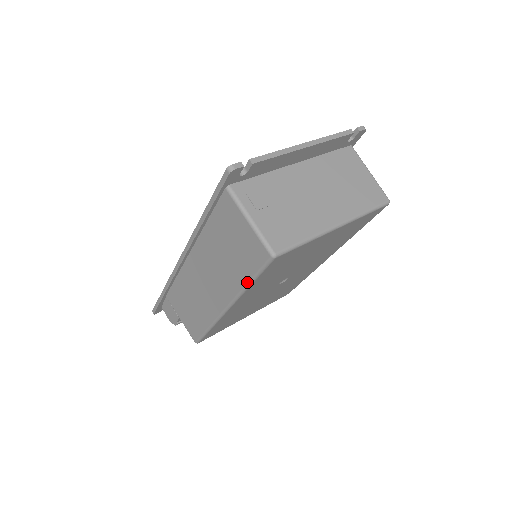
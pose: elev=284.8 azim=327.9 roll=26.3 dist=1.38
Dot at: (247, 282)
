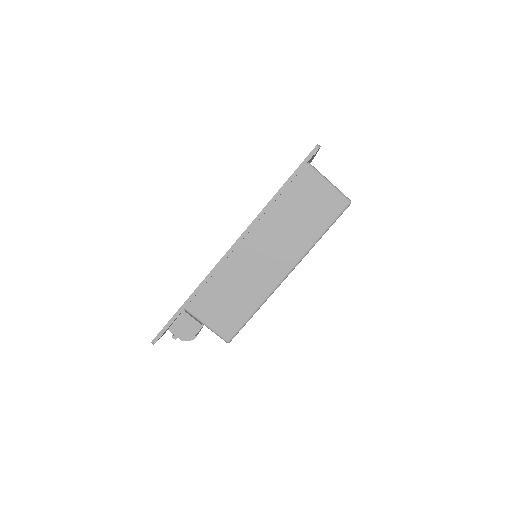
Dot at: (320, 235)
